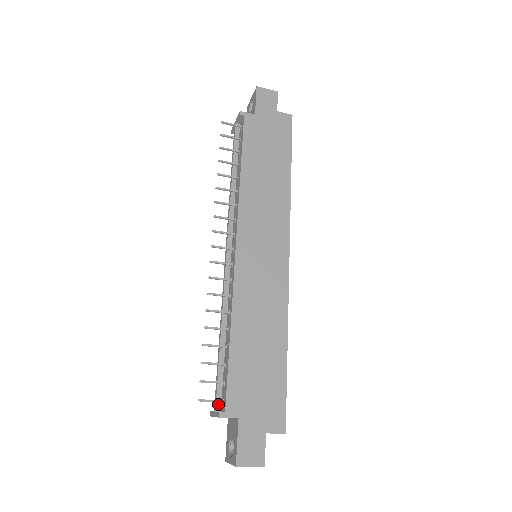
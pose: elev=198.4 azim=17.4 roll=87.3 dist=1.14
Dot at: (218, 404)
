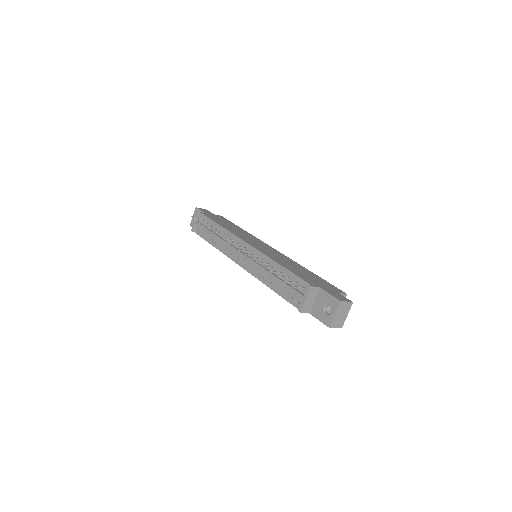
Dot at: (302, 294)
